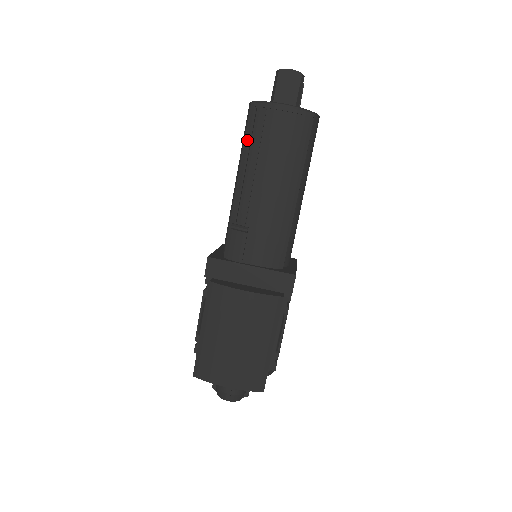
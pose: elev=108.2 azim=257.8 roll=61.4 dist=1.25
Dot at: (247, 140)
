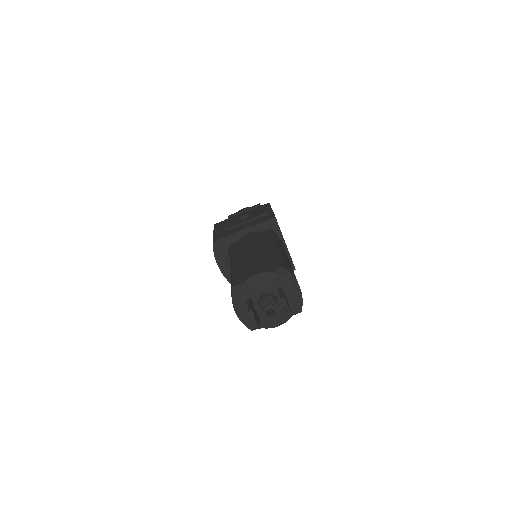
Dot at: (231, 278)
